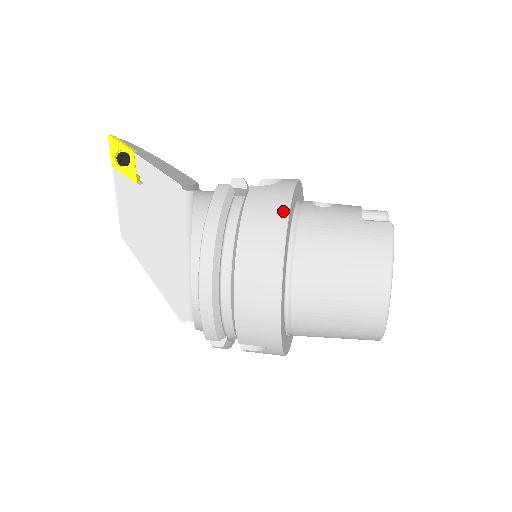
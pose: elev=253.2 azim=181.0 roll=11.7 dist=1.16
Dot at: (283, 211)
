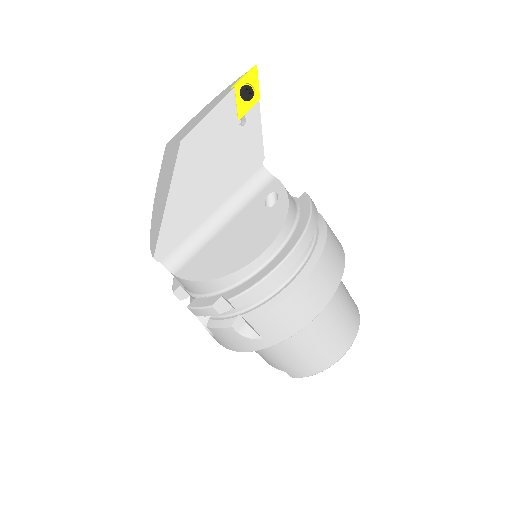
Dot at: (343, 252)
